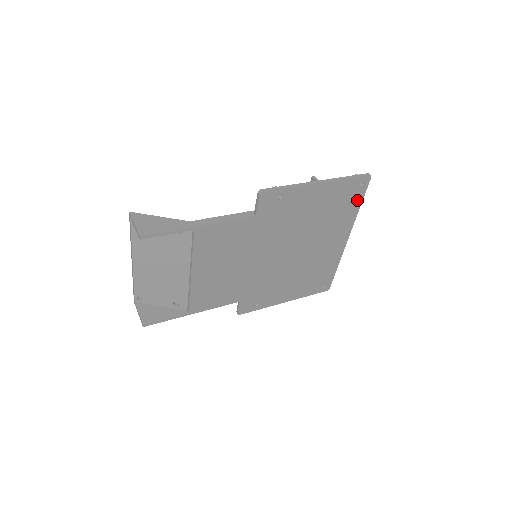
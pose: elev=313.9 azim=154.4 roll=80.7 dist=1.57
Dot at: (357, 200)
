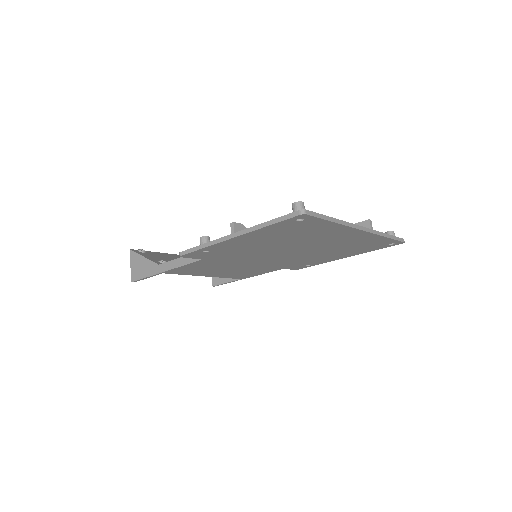
Dot at: (319, 223)
